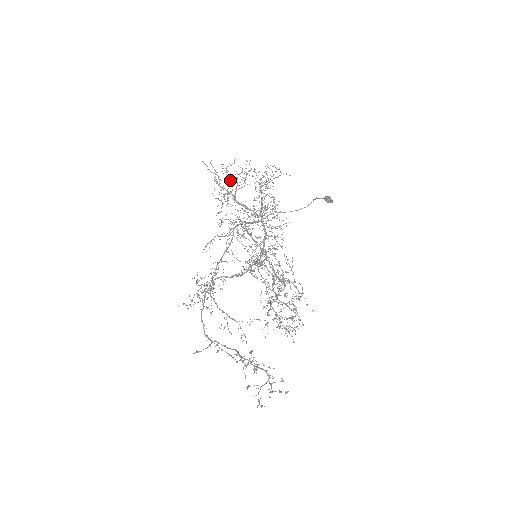
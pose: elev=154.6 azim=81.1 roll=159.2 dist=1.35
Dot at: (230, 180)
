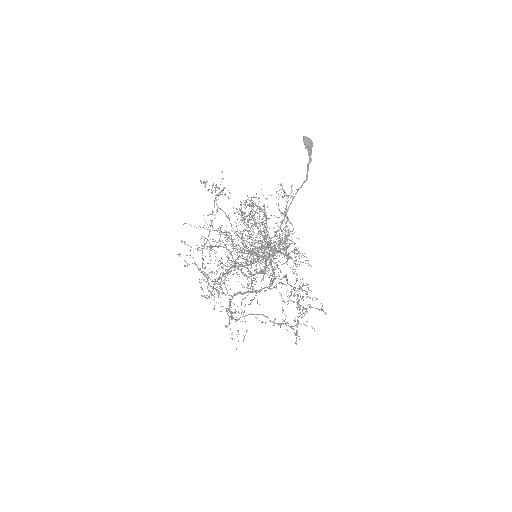
Dot at: (263, 279)
